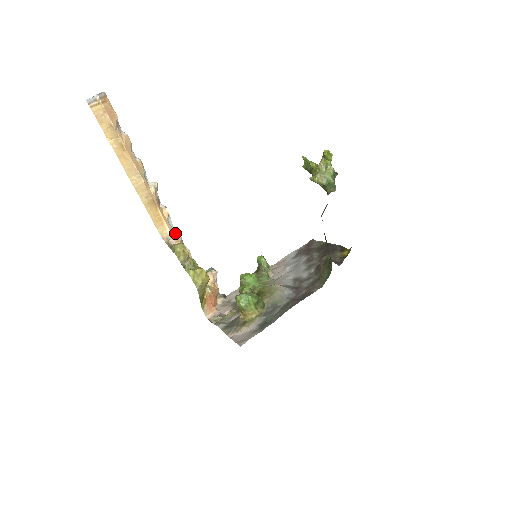
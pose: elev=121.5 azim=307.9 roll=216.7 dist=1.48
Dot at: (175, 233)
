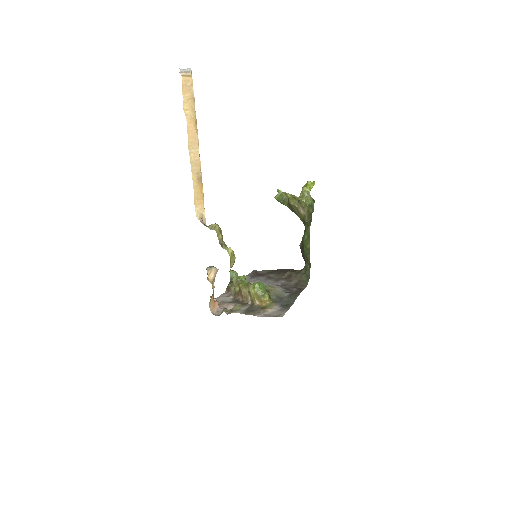
Dot at: occluded
